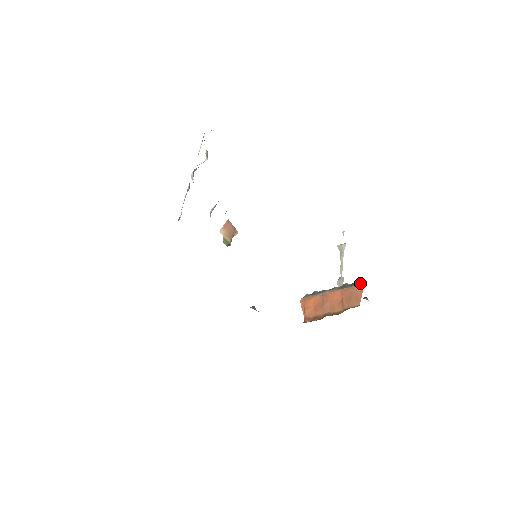
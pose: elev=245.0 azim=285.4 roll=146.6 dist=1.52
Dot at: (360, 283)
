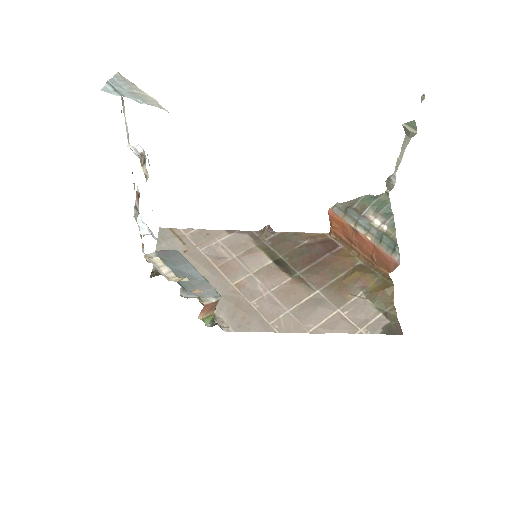
Dot at: (396, 259)
